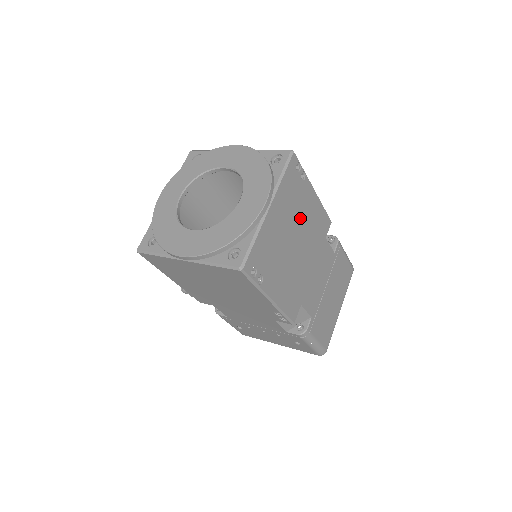
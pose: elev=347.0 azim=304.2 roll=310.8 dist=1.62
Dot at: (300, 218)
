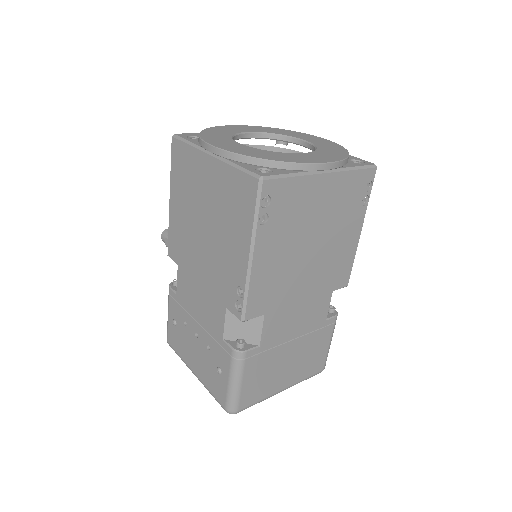
Dot at: (334, 231)
